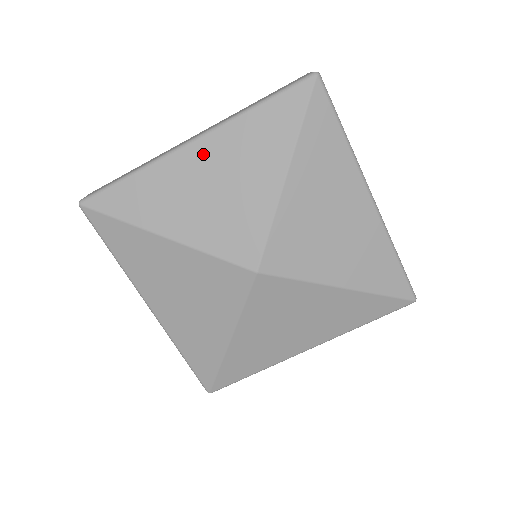
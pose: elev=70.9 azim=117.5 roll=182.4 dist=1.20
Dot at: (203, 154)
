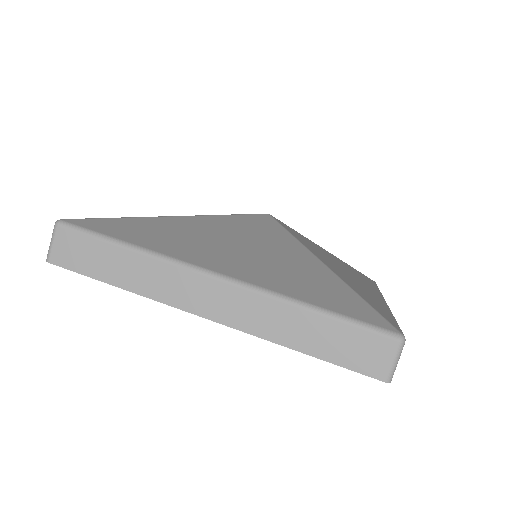
Dot at: occluded
